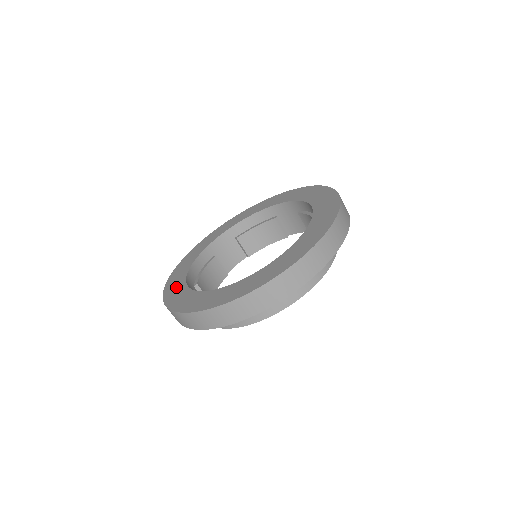
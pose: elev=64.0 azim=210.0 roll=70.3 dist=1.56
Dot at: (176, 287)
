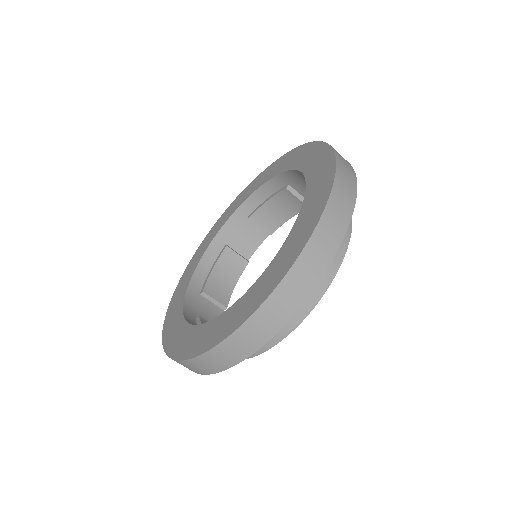
Dot at: (176, 303)
